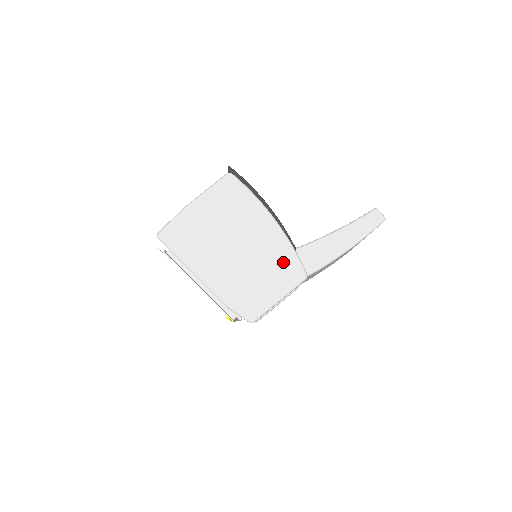
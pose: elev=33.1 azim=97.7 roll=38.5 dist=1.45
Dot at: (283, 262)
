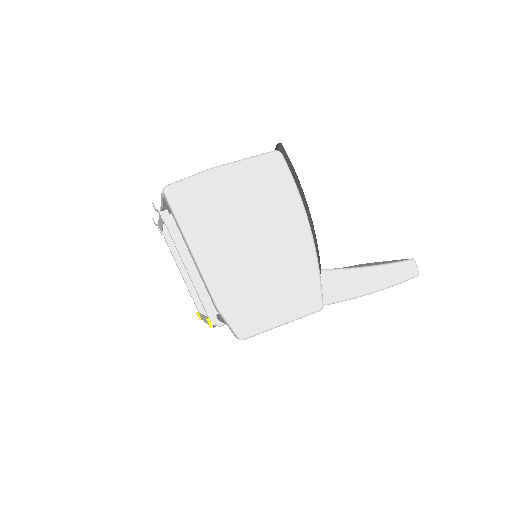
Dot at: (302, 281)
